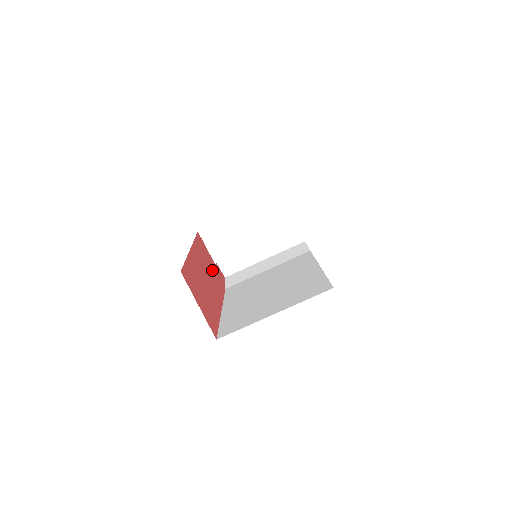
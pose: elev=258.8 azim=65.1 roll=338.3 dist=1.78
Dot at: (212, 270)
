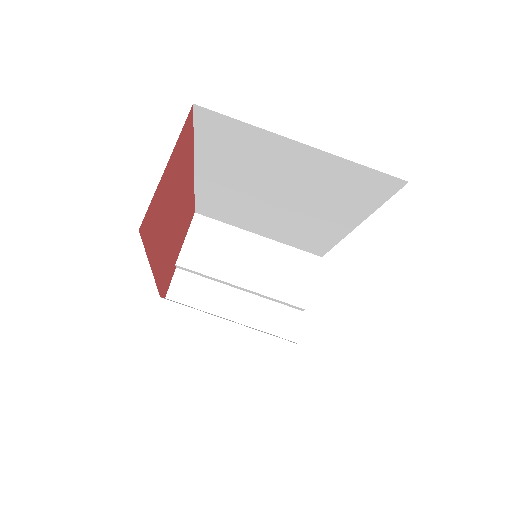
Dot at: (174, 250)
